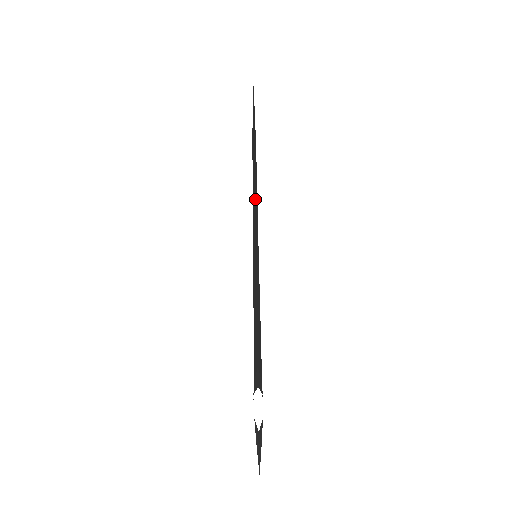
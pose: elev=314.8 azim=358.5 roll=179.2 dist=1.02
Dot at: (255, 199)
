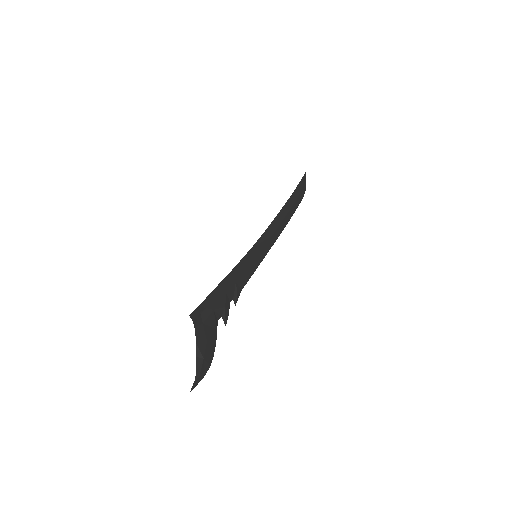
Dot at: (270, 226)
